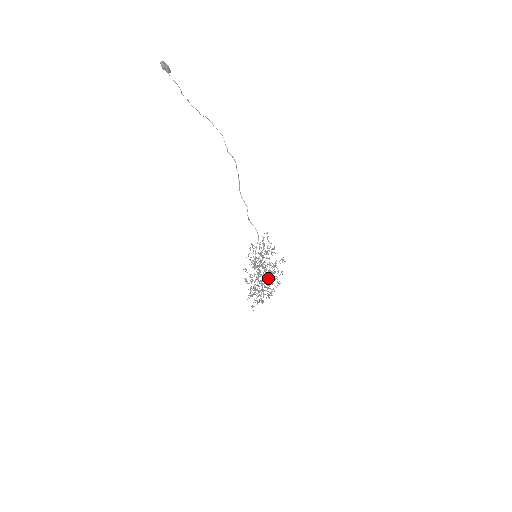
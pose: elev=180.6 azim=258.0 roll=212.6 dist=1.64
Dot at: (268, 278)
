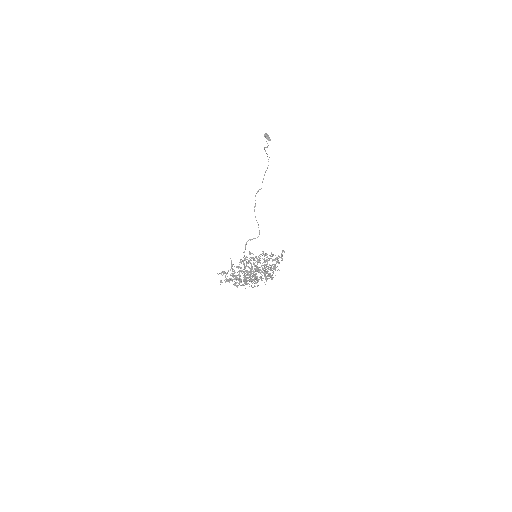
Dot at: occluded
